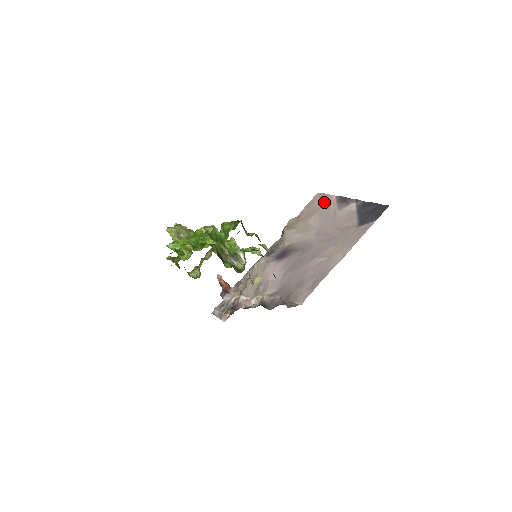
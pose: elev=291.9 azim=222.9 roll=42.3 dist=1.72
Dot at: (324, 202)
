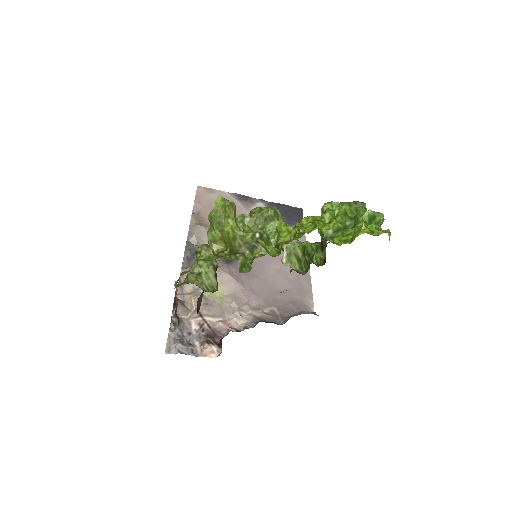
Dot at: occluded
